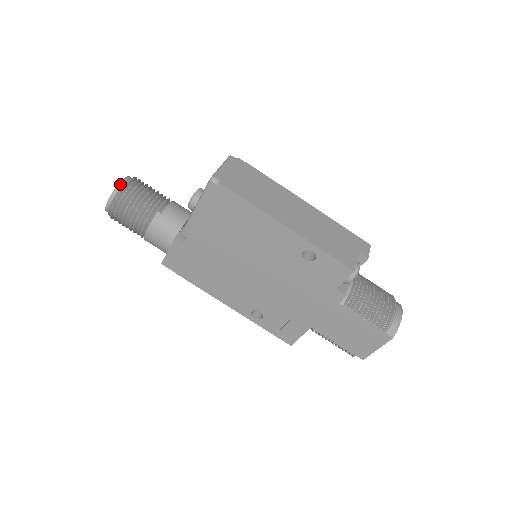
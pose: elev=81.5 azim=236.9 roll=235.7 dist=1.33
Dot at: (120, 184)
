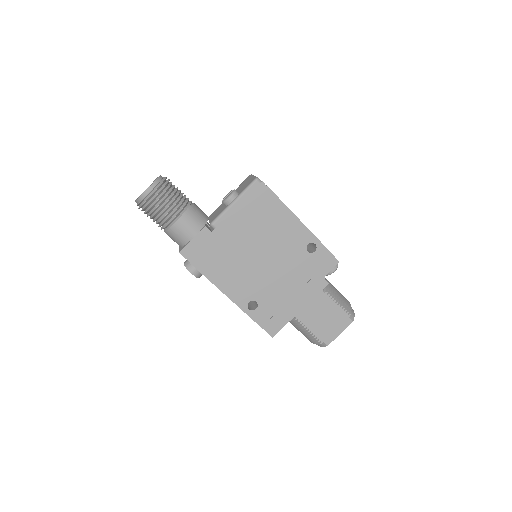
Dot at: (160, 177)
